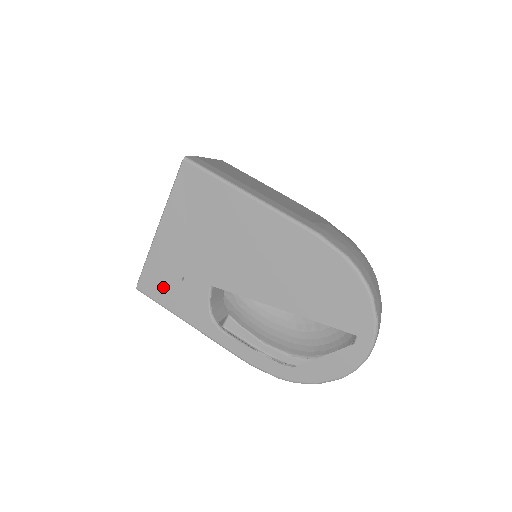
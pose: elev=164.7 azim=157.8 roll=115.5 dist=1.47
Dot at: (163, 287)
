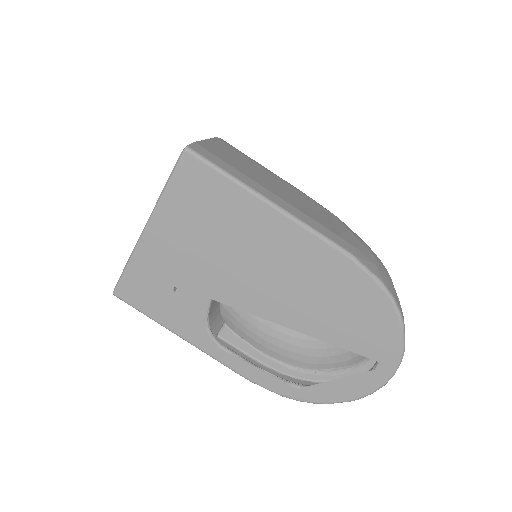
Dot at: (148, 295)
